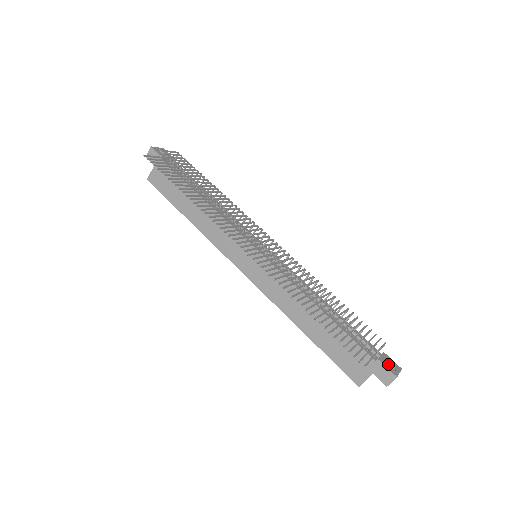
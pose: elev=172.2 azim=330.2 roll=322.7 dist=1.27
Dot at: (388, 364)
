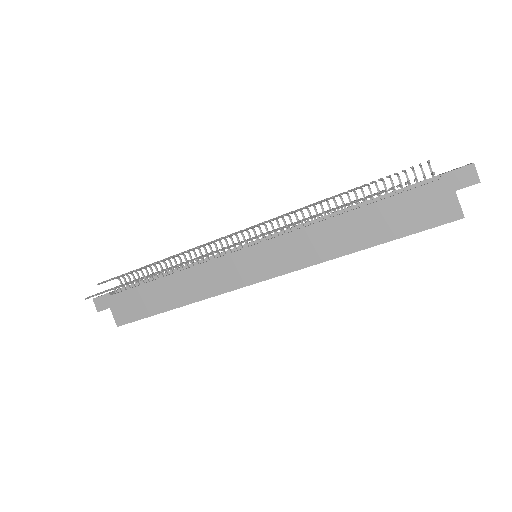
Dot at: (454, 170)
